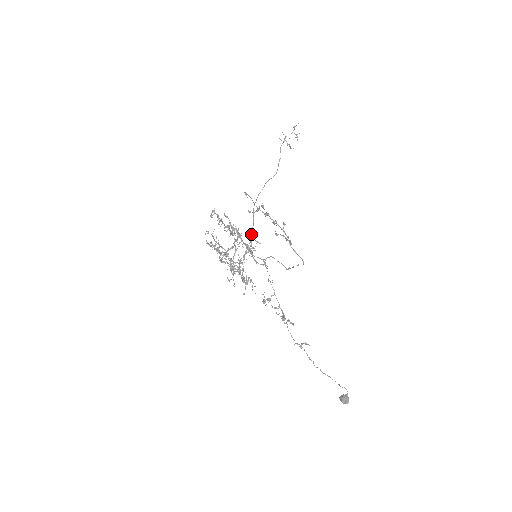
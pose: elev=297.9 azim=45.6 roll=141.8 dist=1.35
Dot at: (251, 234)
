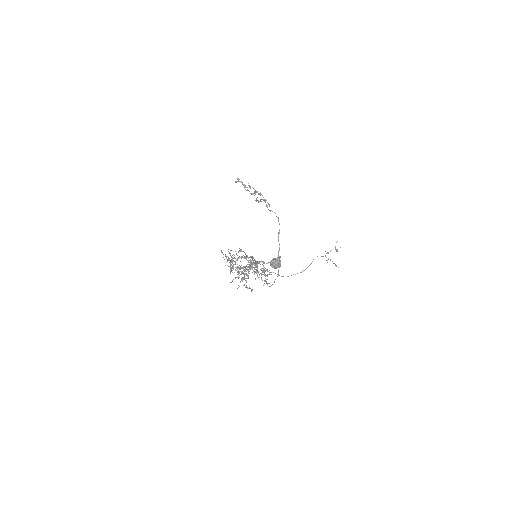
Dot at: occluded
